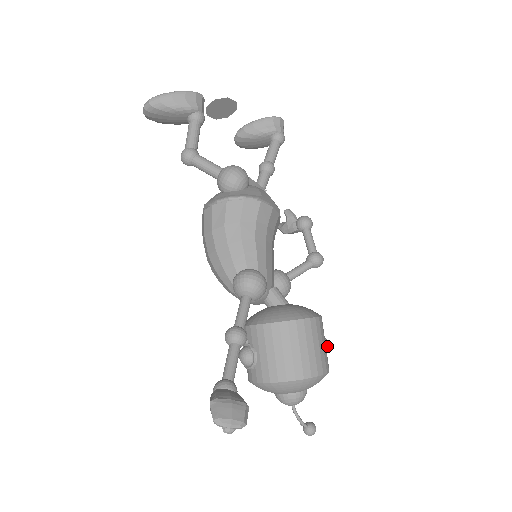
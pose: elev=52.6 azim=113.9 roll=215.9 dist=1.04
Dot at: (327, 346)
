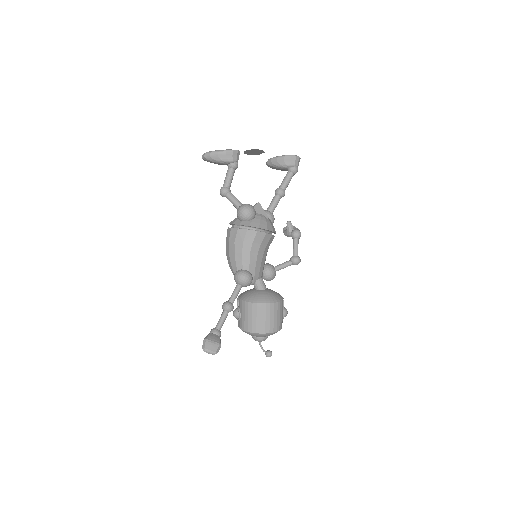
Dot at: (286, 315)
